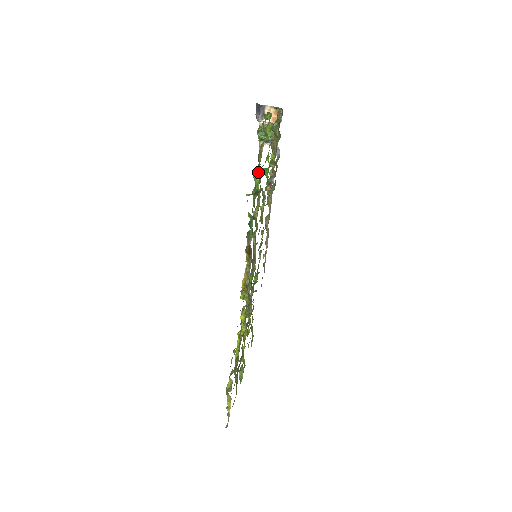
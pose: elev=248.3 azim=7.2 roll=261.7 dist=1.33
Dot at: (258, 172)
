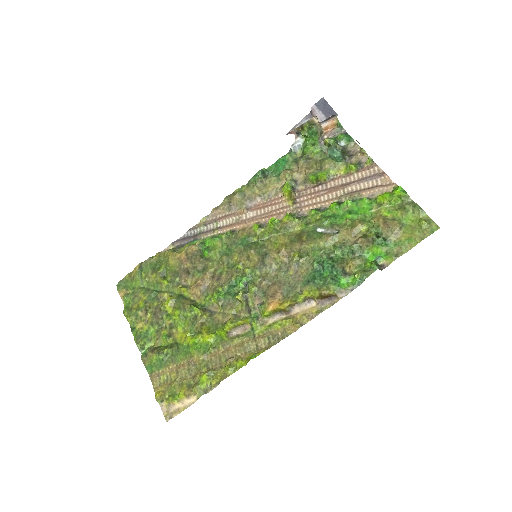
Dot at: (385, 246)
